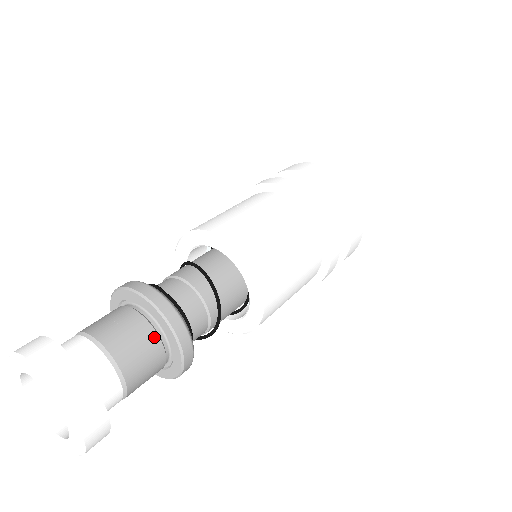
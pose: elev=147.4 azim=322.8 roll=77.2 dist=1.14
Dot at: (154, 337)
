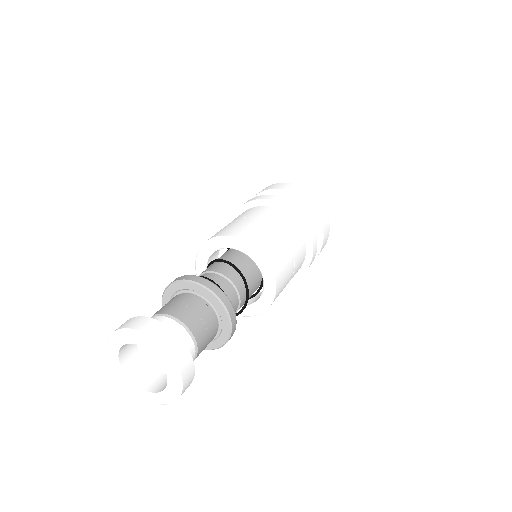
Dot at: (216, 329)
